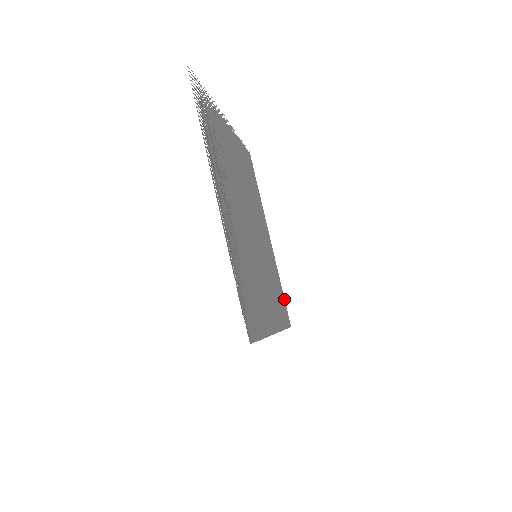
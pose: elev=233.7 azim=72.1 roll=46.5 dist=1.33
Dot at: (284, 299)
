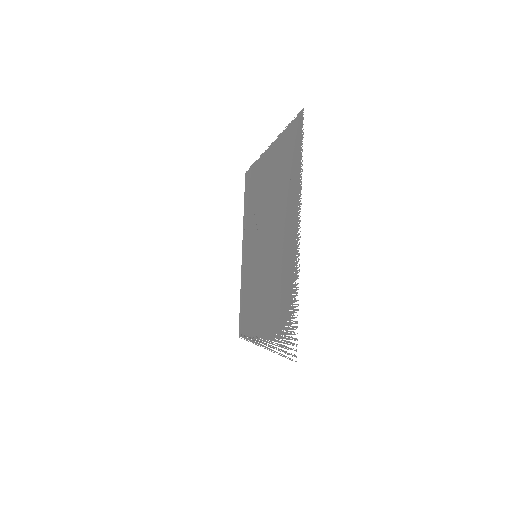
Dot at: (251, 170)
